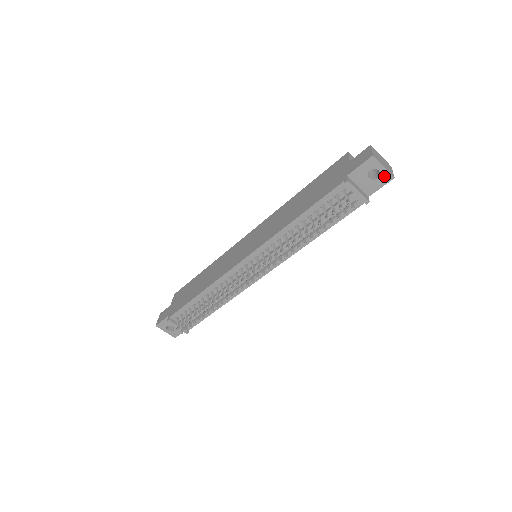
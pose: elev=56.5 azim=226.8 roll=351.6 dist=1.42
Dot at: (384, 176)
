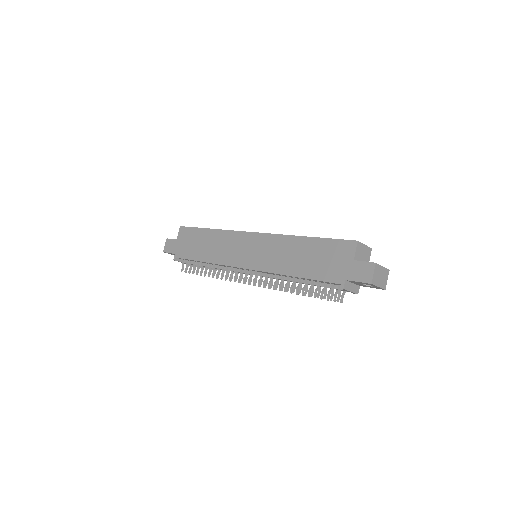
Dot at: (377, 287)
